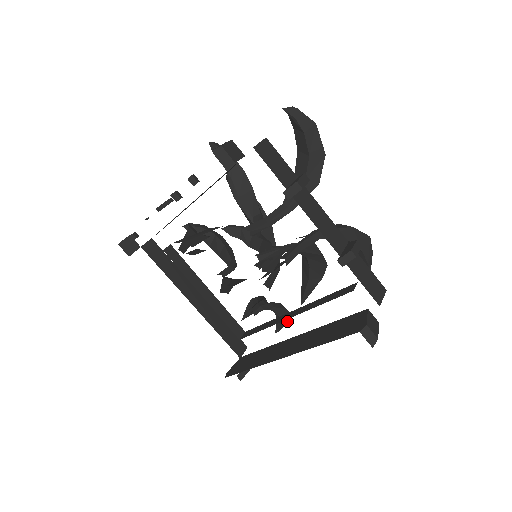
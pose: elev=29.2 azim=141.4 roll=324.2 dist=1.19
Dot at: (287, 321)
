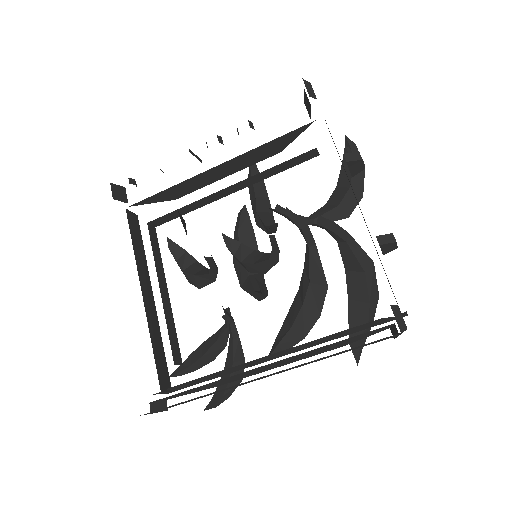
Dot at: (230, 393)
